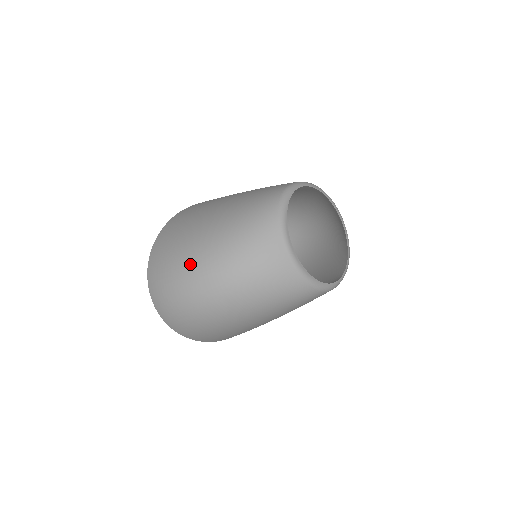
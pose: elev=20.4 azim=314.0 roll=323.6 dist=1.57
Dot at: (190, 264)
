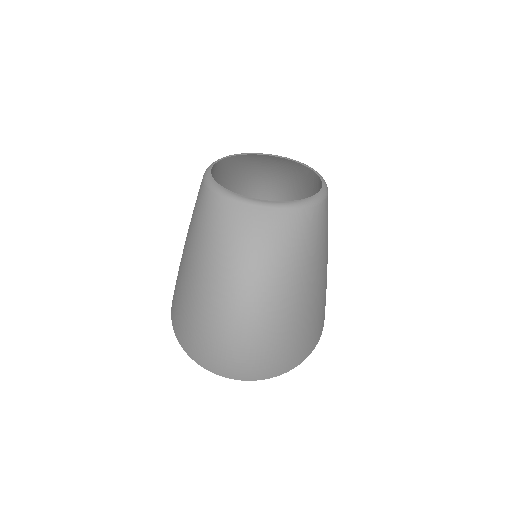
Dot at: (210, 309)
